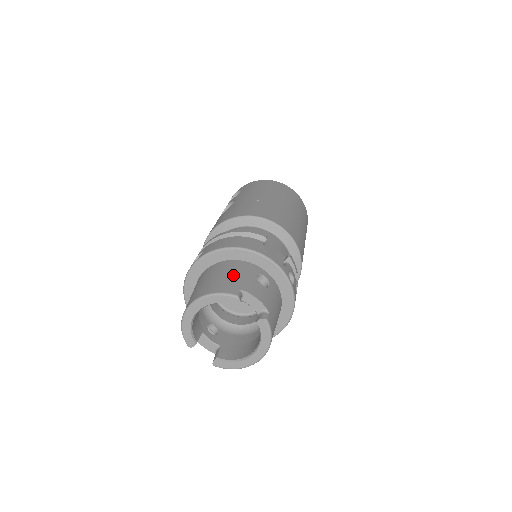
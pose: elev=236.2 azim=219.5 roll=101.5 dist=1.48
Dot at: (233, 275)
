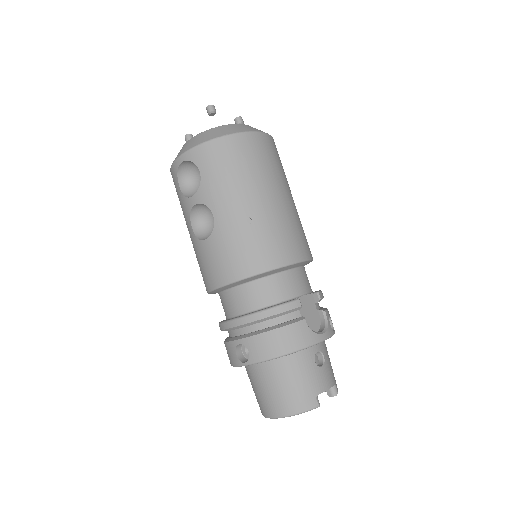
Dot at: (301, 381)
